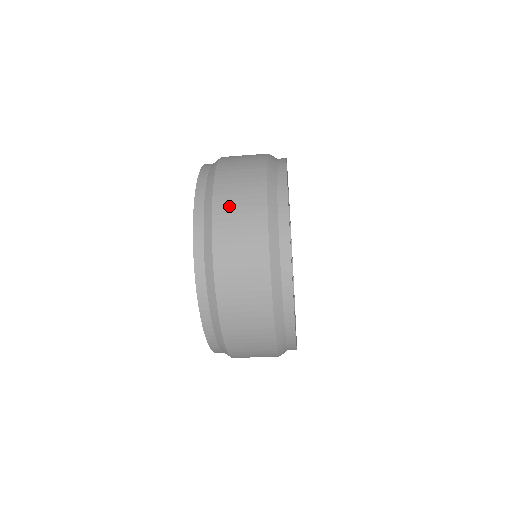
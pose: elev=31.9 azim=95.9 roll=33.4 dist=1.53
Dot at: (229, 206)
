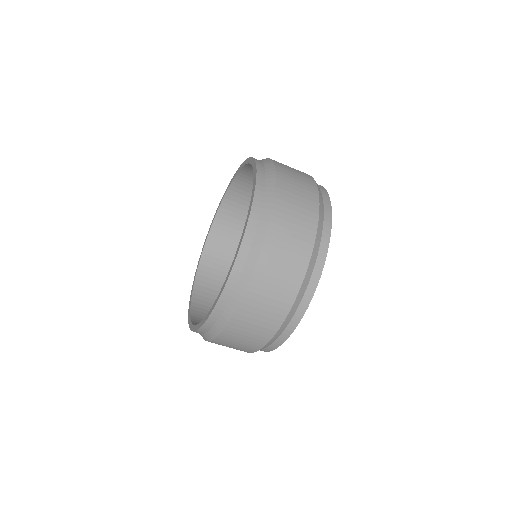
Dot at: (289, 178)
